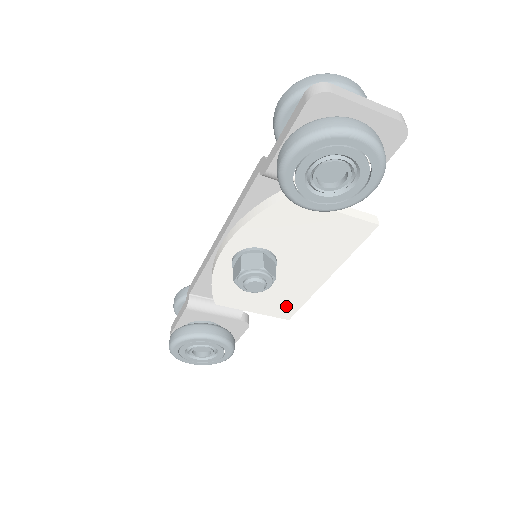
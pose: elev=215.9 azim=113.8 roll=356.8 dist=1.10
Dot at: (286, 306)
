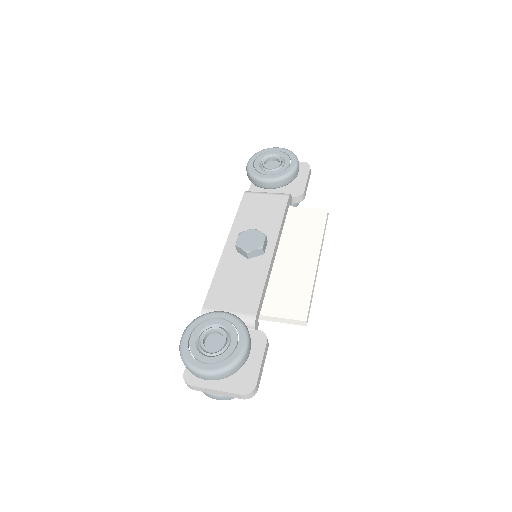
Dot at: occluded
